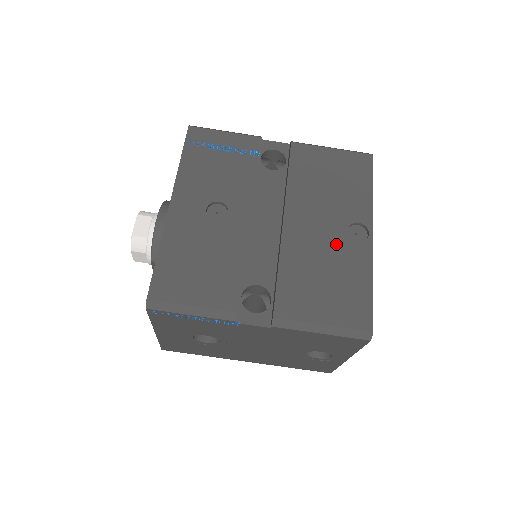
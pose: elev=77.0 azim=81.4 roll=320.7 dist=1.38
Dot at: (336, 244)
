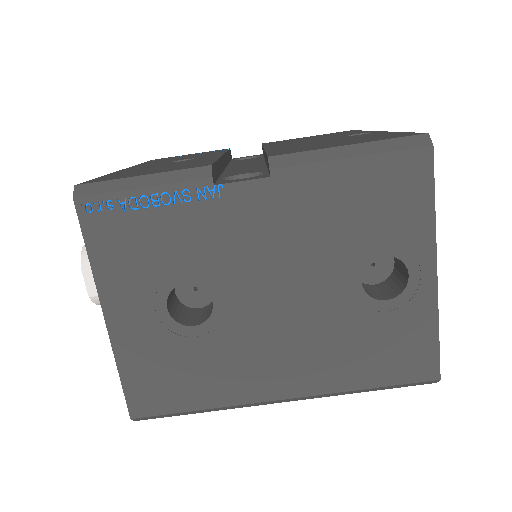
Dot at: occluded
